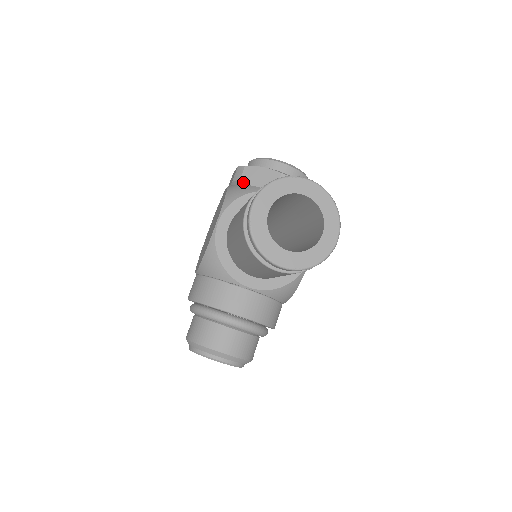
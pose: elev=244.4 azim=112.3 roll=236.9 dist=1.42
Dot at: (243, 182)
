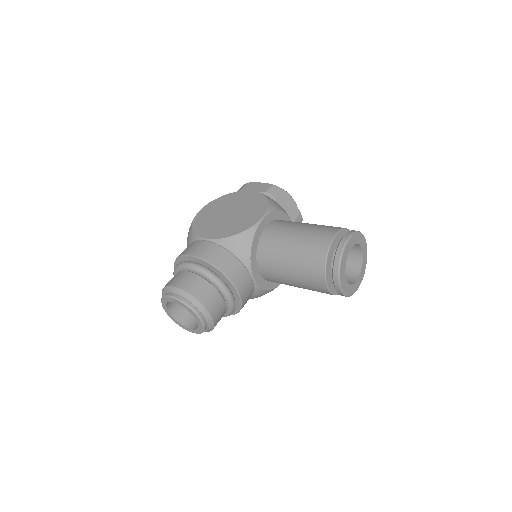
Dot at: (276, 199)
